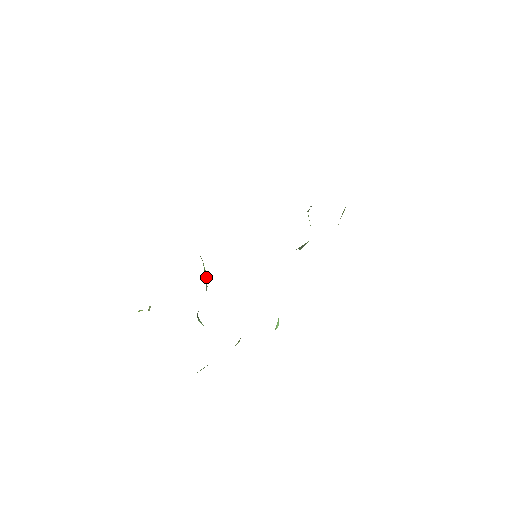
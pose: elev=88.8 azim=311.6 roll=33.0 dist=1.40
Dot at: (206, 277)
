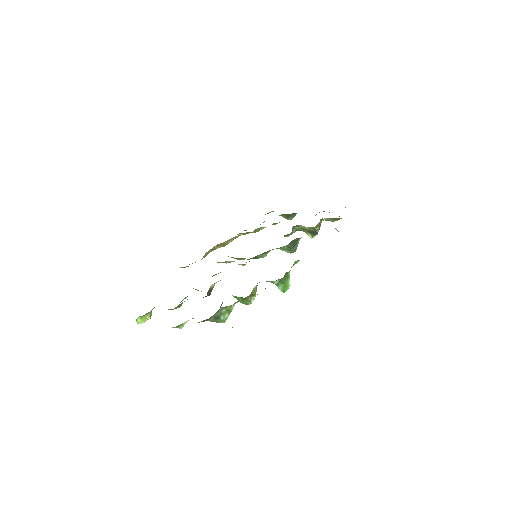
Dot at: occluded
